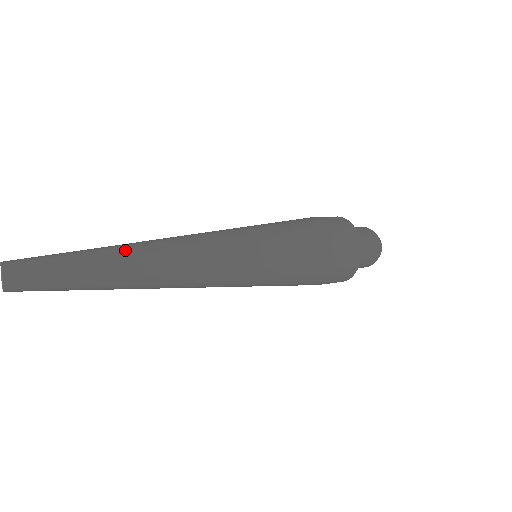
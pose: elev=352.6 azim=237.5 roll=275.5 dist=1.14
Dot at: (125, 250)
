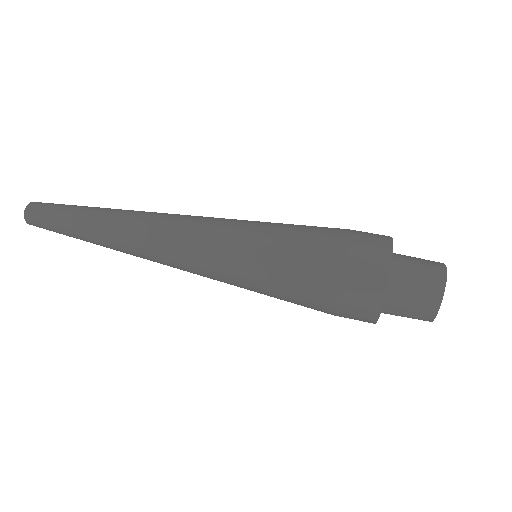
Dot at: (106, 240)
